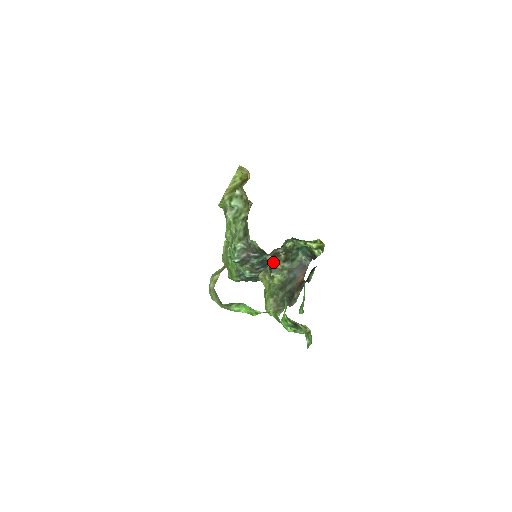
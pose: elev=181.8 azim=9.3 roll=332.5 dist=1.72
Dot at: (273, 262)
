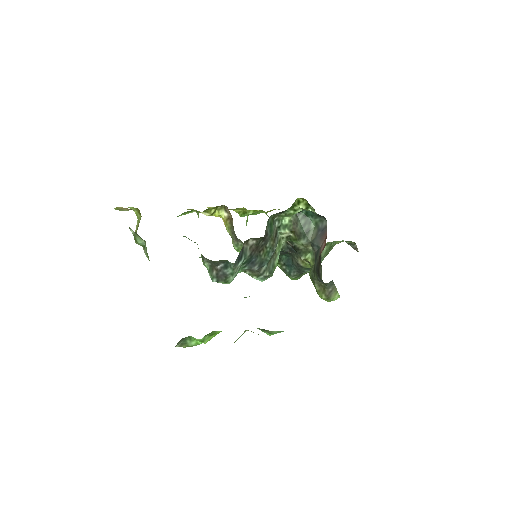
Dot at: (293, 246)
